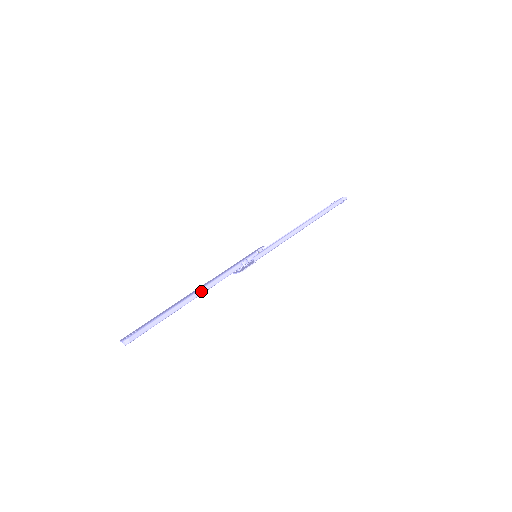
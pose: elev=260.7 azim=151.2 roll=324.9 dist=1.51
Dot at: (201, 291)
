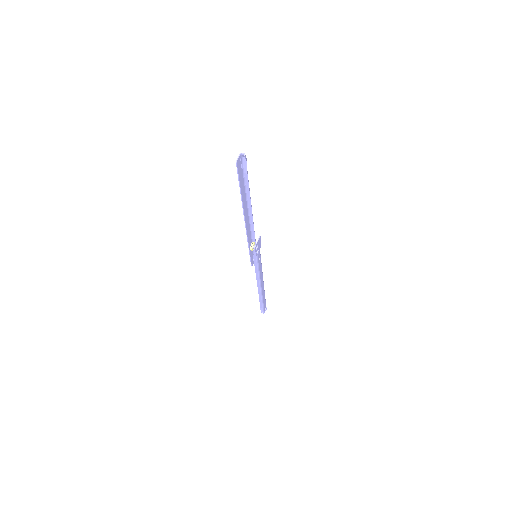
Dot at: (250, 214)
